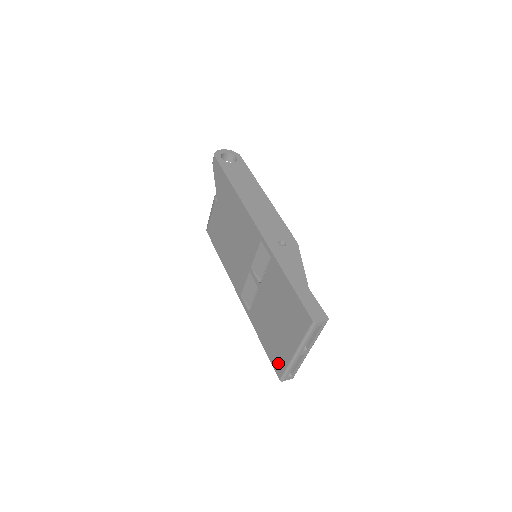
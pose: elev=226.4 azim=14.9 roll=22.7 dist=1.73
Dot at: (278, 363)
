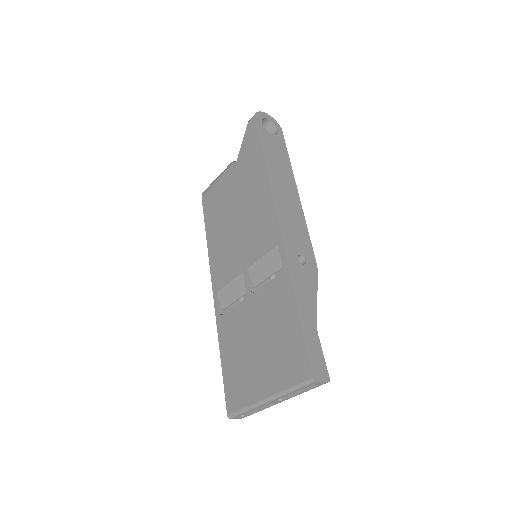
Dot at: (235, 396)
